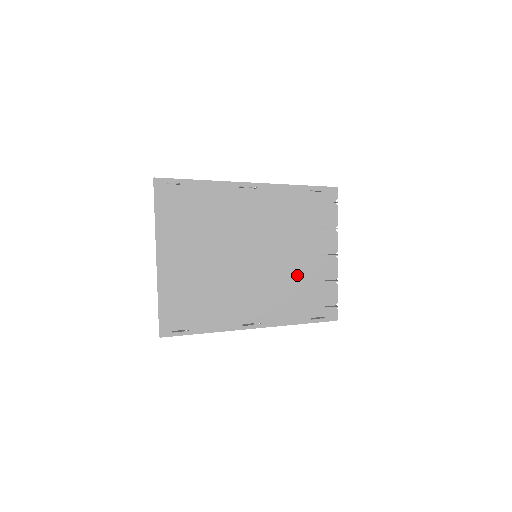
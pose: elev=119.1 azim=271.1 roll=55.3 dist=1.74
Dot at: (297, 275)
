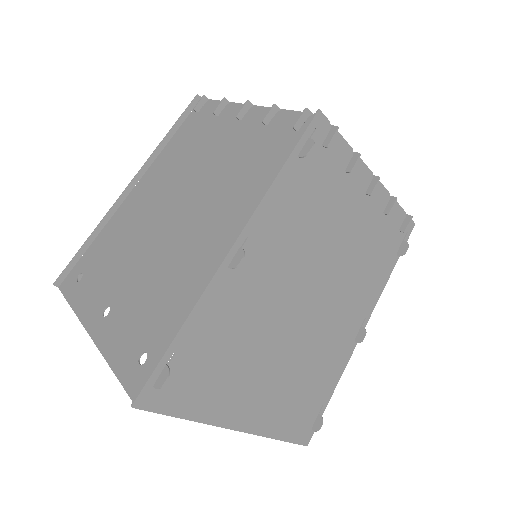
Dot at: (359, 245)
